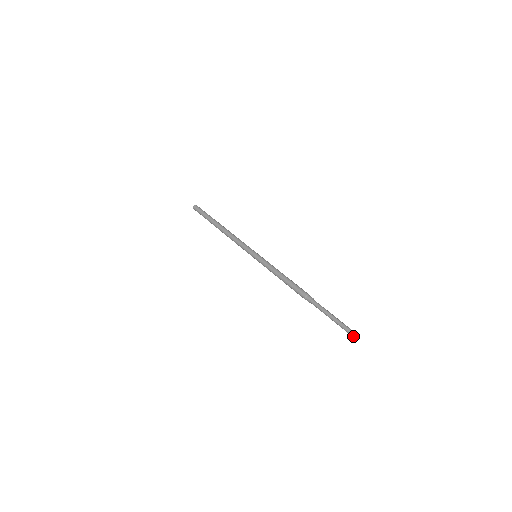
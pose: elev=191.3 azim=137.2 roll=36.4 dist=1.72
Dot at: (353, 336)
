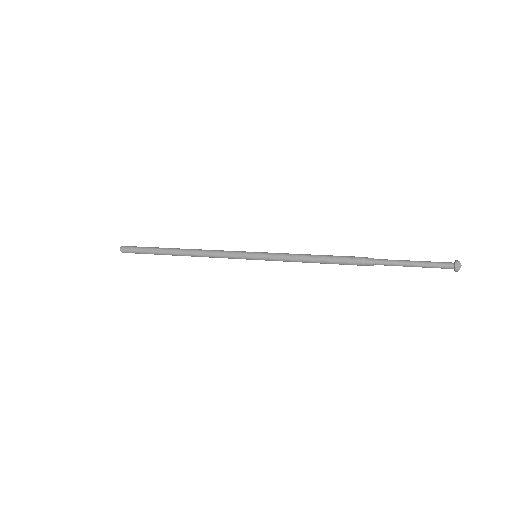
Dot at: (458, 268)
